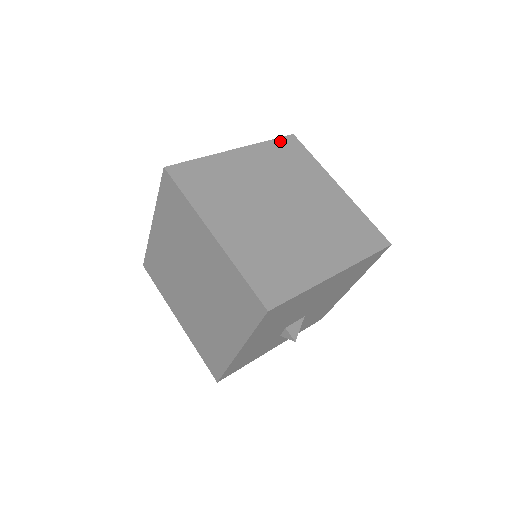
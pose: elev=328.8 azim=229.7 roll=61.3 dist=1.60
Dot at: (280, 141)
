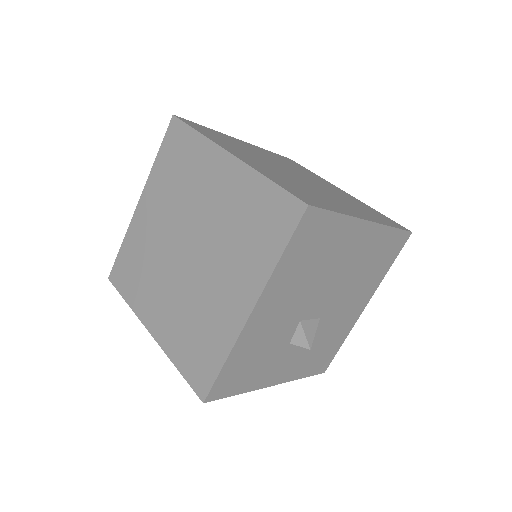
Dot at: (280, 156)
